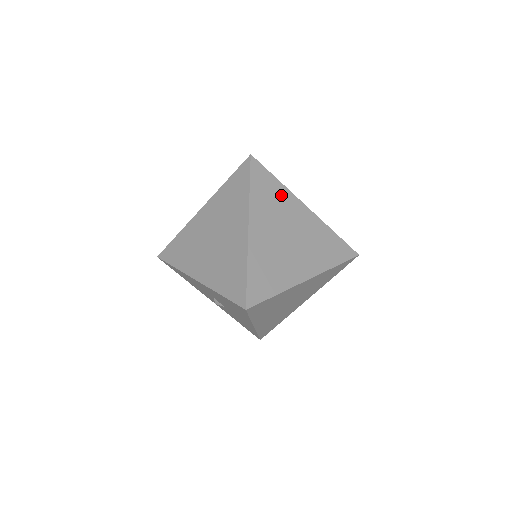
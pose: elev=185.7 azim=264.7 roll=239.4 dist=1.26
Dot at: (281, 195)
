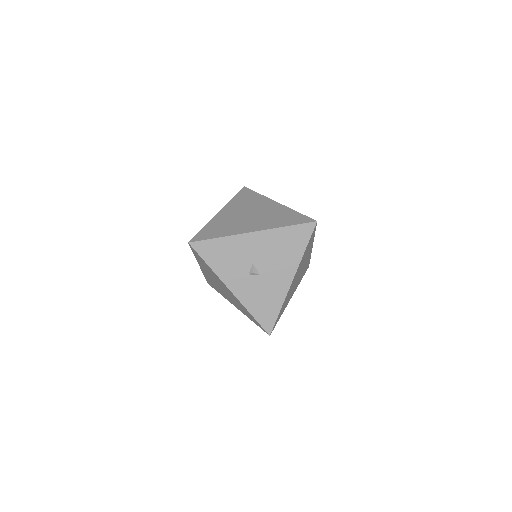
Dot at: occluded
